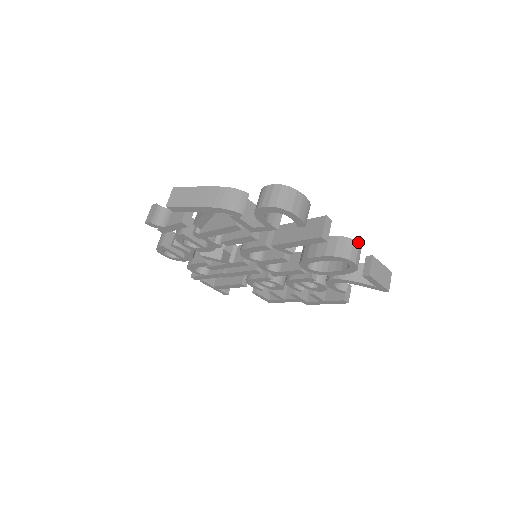
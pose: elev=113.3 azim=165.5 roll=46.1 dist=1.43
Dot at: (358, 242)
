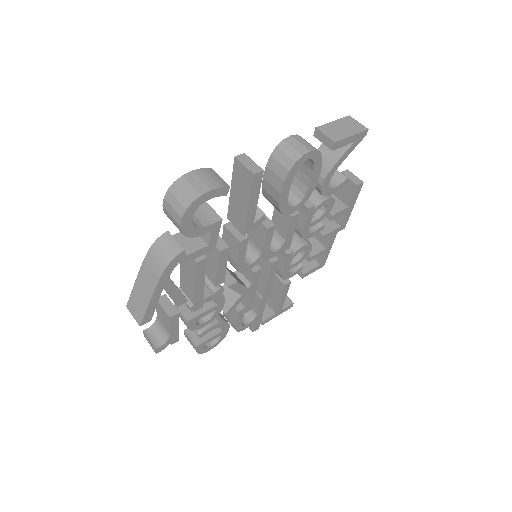
Dot at: (289, 136)
